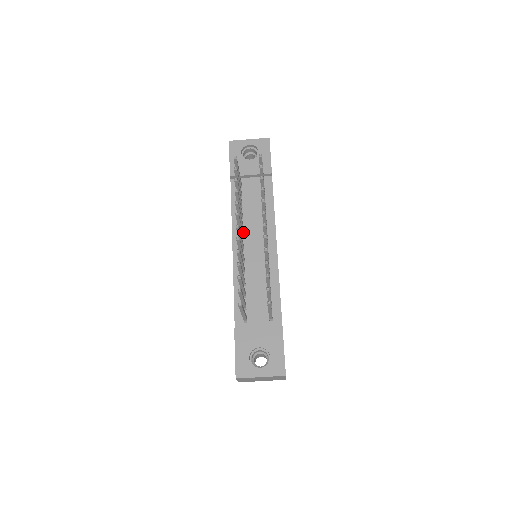
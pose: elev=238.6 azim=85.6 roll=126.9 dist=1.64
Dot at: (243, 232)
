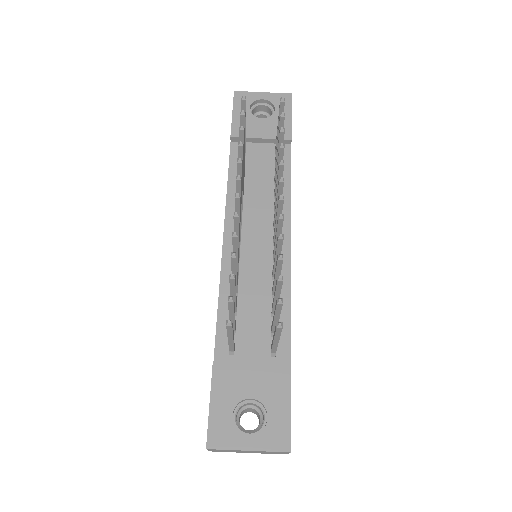
Dot at: (242, 216)
